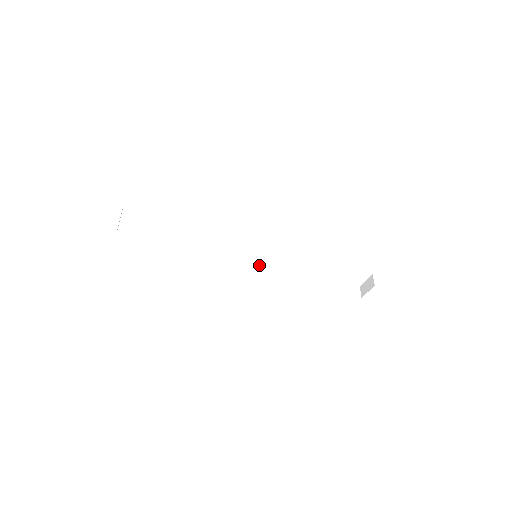
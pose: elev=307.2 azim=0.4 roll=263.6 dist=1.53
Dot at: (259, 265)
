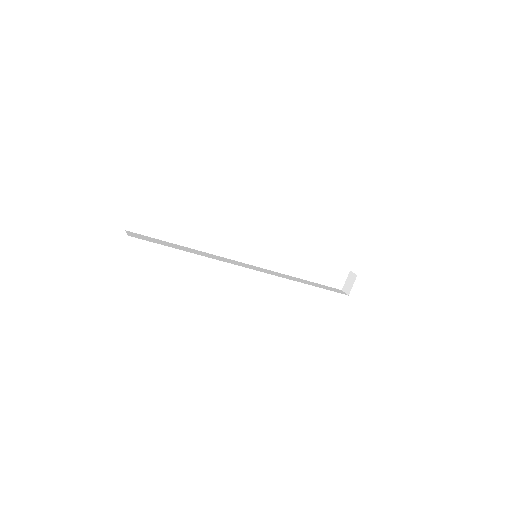
Dot at: (258, 269)
